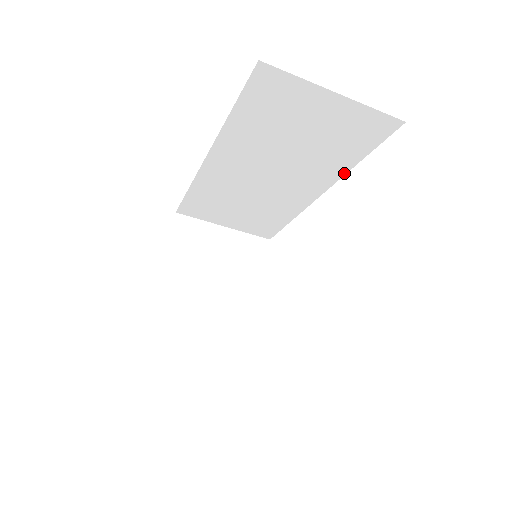
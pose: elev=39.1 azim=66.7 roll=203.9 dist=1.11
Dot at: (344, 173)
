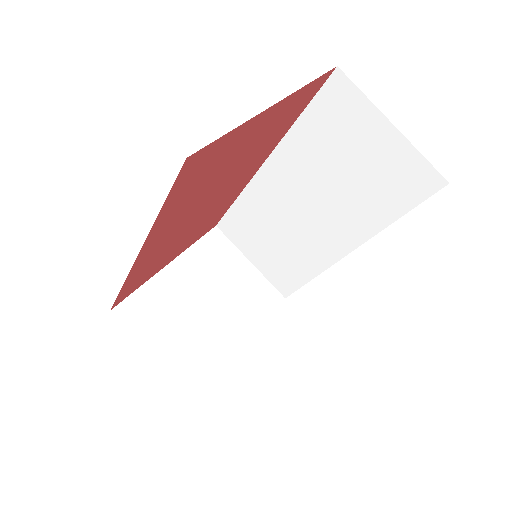
Dot at: (377, 232)
